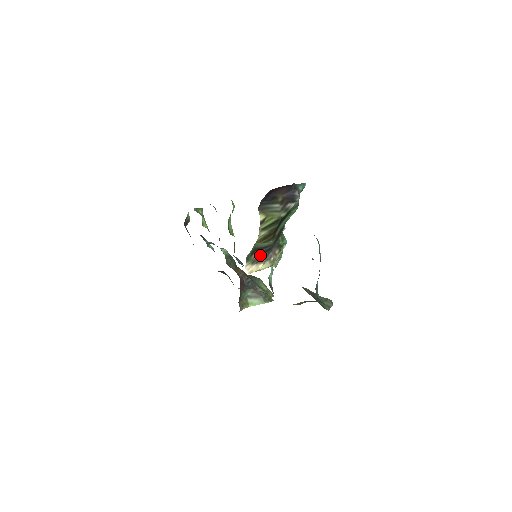
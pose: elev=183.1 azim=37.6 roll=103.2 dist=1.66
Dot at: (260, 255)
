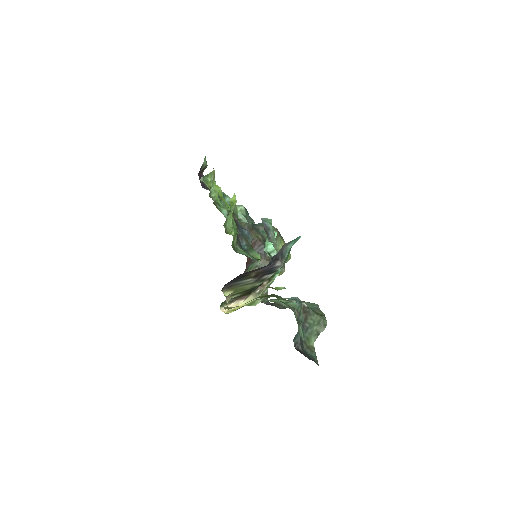
Dot at: occluded
